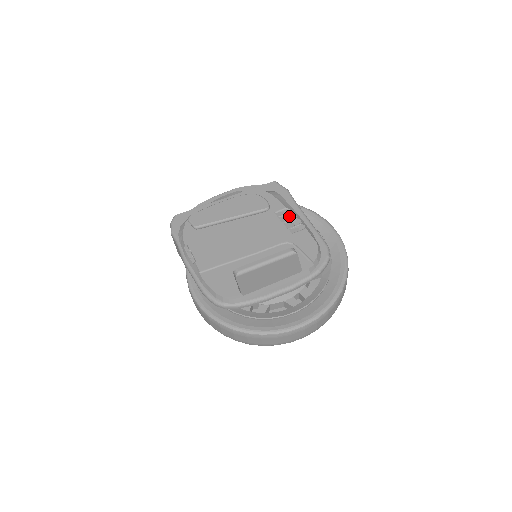
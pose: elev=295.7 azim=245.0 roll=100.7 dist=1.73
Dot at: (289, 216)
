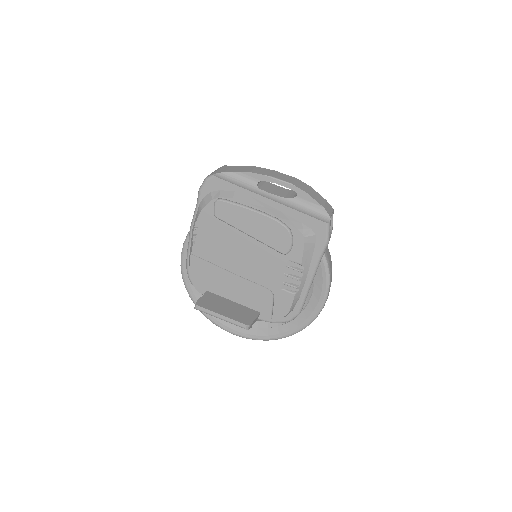
Dot at: (297, 271)
